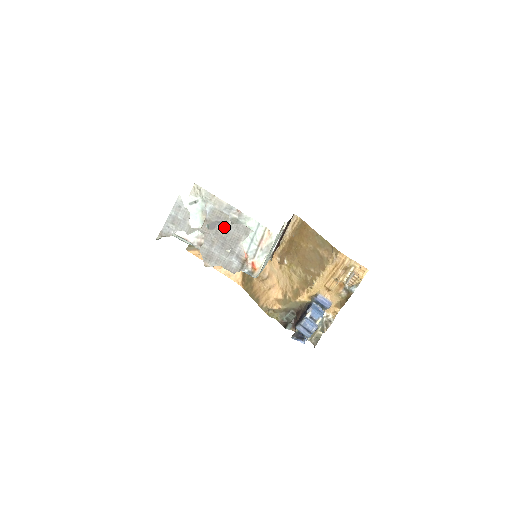
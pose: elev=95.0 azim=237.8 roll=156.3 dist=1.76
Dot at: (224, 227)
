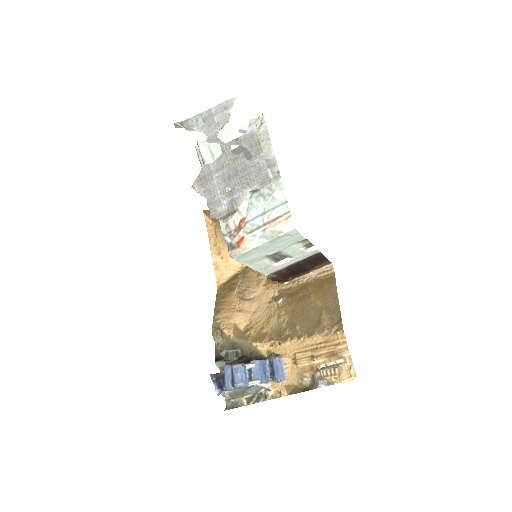
Dot at: (247, 160)
